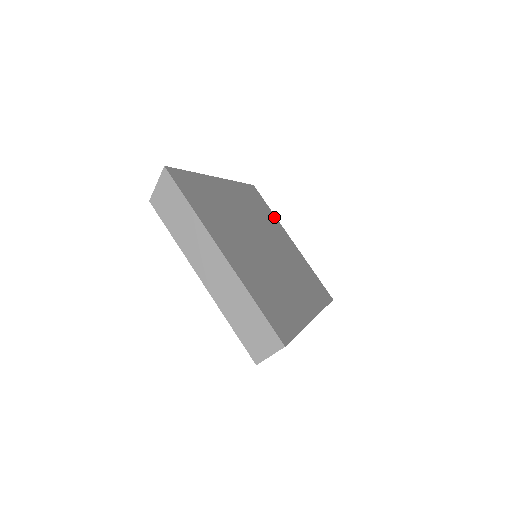
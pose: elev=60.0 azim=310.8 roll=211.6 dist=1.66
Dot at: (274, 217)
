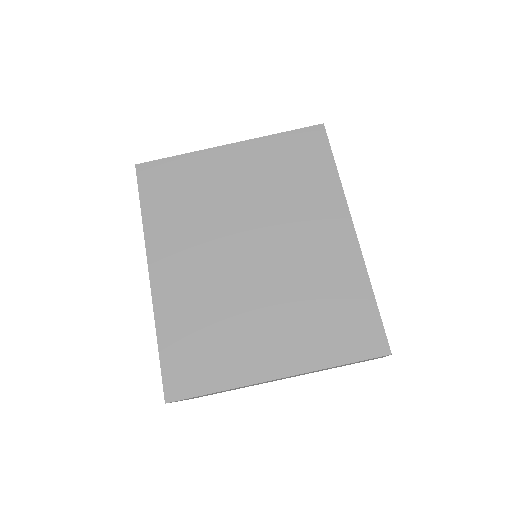
Dot at: (190, 160)
